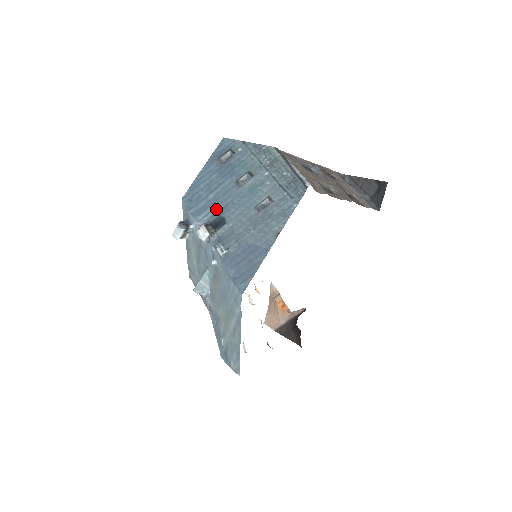
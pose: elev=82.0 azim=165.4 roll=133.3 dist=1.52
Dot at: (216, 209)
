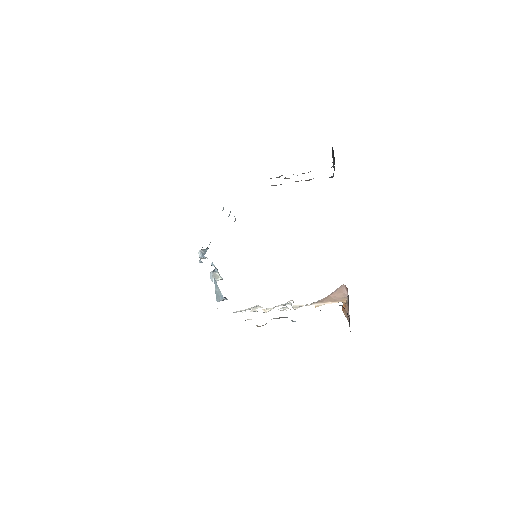
Dot at: occluded
